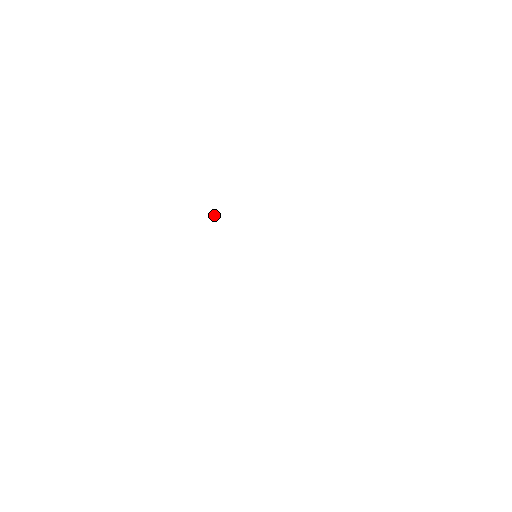
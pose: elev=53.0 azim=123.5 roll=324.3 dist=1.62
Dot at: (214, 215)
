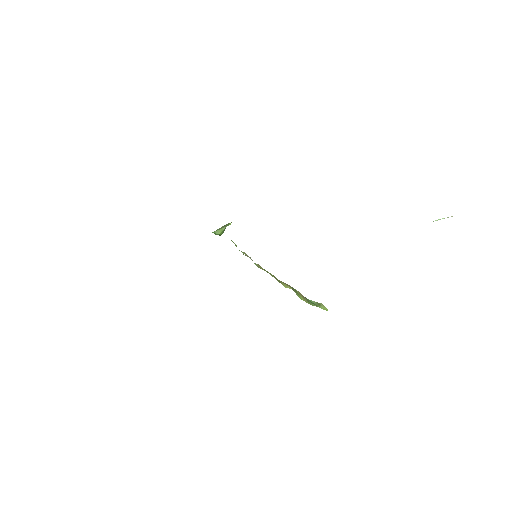
Dot at: (219, 232)
